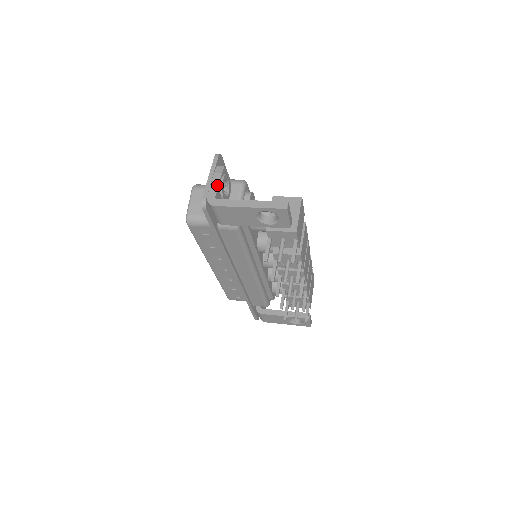
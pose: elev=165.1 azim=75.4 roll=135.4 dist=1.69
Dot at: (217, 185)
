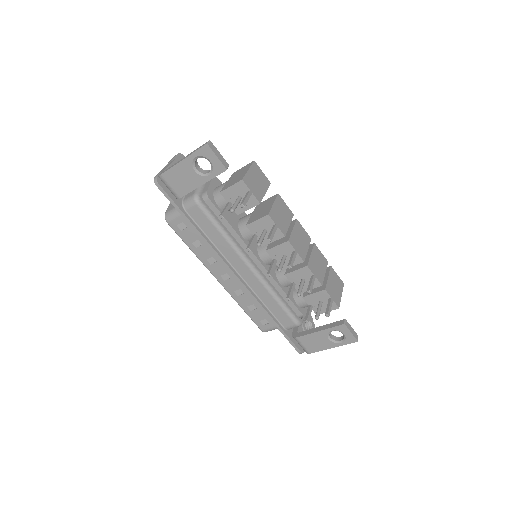
Dot at: (168, 165)
